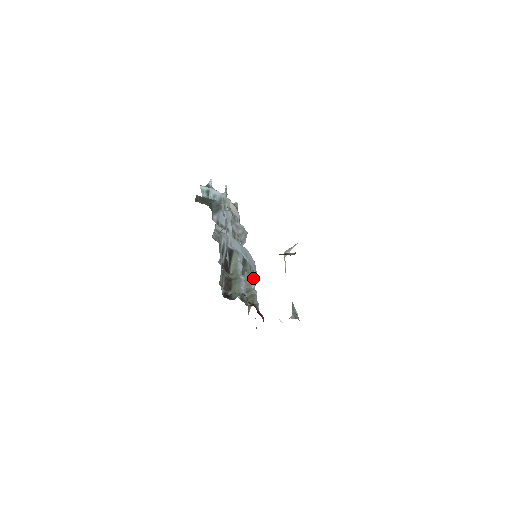
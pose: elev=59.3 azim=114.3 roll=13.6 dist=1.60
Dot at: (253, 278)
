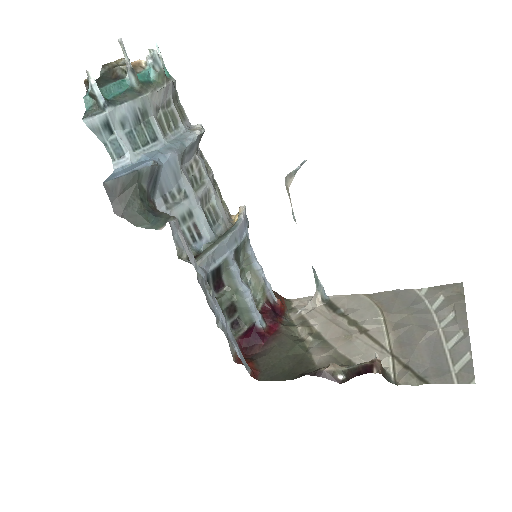
Dot at: occluded
